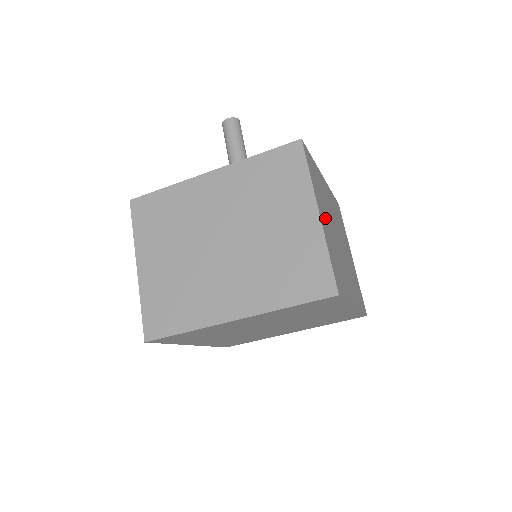
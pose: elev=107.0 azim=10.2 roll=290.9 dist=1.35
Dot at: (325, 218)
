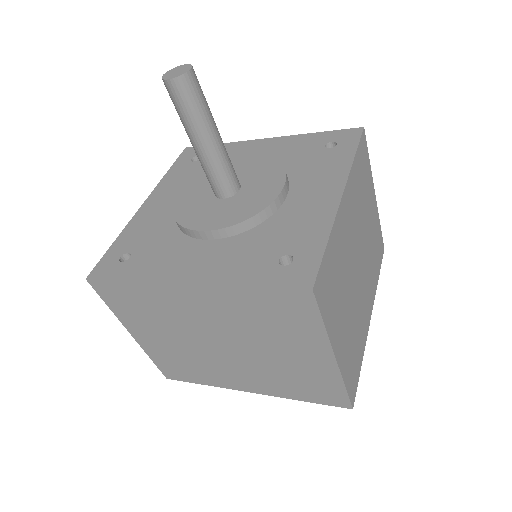
Dot at: (343, 321)
